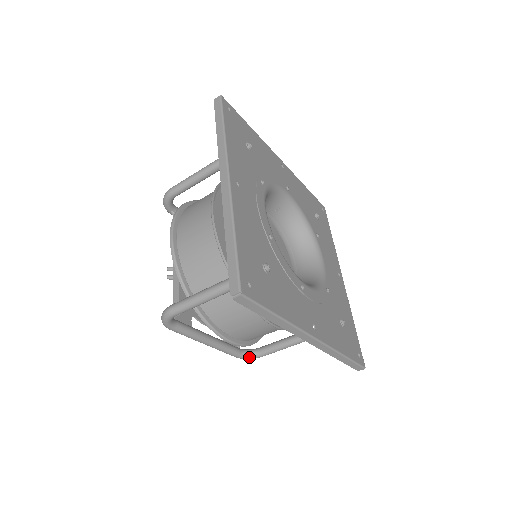
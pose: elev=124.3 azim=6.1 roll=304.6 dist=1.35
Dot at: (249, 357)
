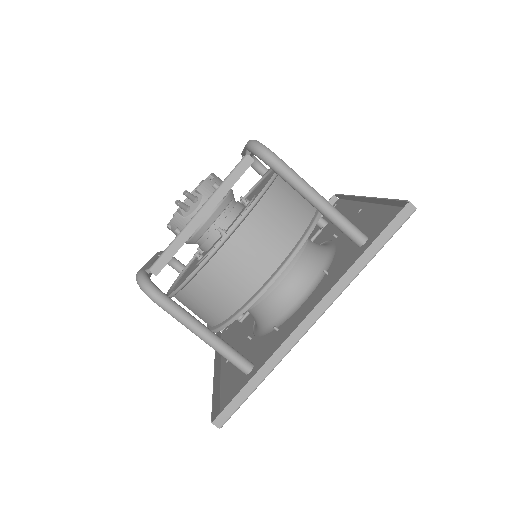
Dot at: occluded
